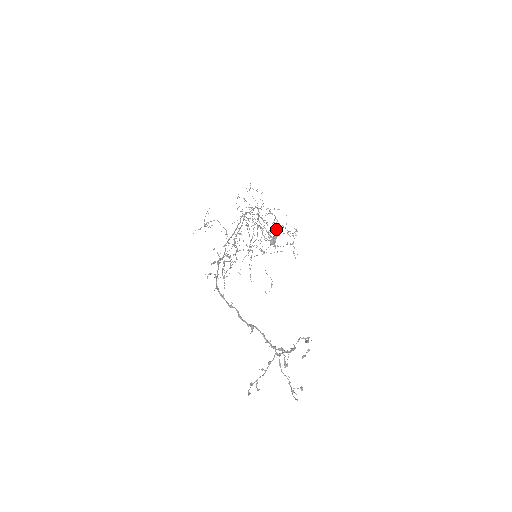
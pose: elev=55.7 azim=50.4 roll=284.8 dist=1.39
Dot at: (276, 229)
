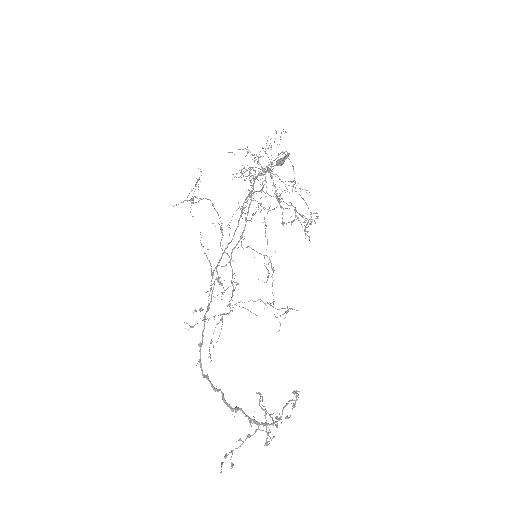
Dot at: (291, 224)
